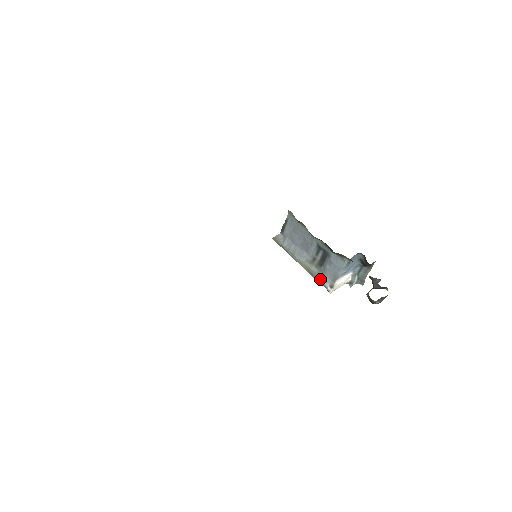
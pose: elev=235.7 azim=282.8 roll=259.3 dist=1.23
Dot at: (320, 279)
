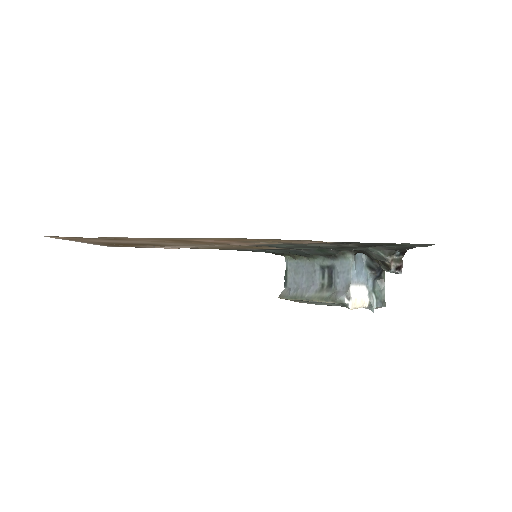
Dot at: (334, 298)
